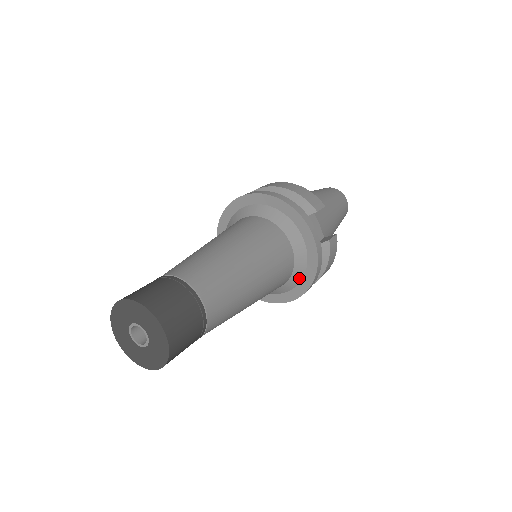
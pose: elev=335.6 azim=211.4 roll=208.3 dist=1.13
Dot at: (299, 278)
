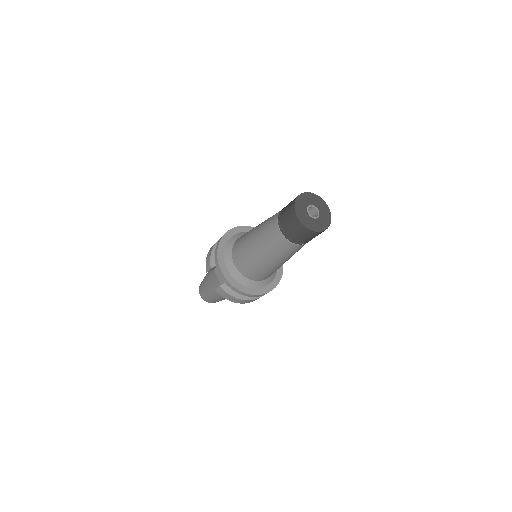
Dot at: (275, 274)
